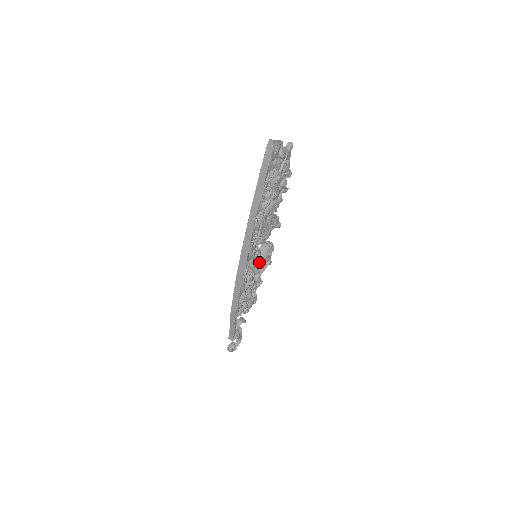
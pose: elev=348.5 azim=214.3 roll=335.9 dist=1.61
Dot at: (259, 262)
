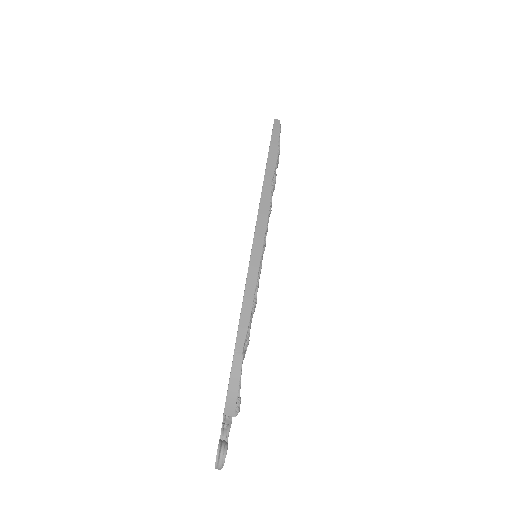
Dot at: occluded
